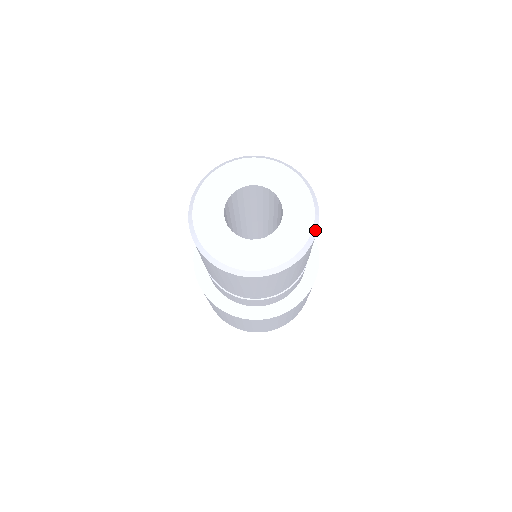
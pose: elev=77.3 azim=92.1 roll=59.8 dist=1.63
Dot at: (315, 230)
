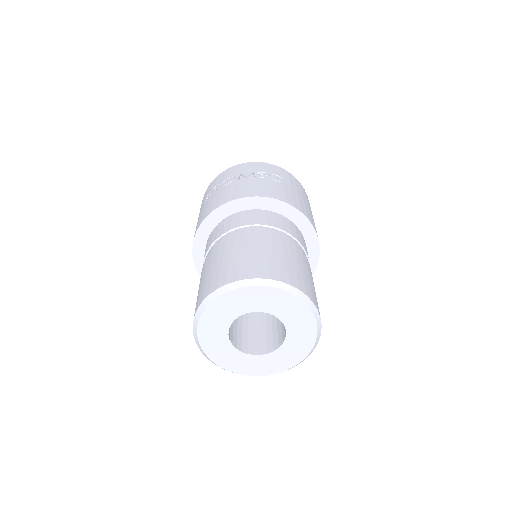
Dot at: (315, 346)
